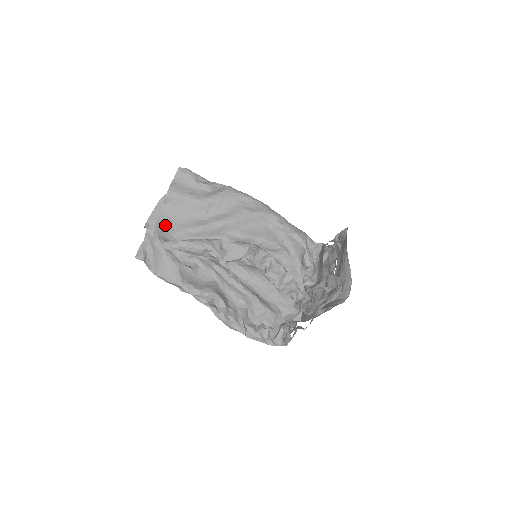
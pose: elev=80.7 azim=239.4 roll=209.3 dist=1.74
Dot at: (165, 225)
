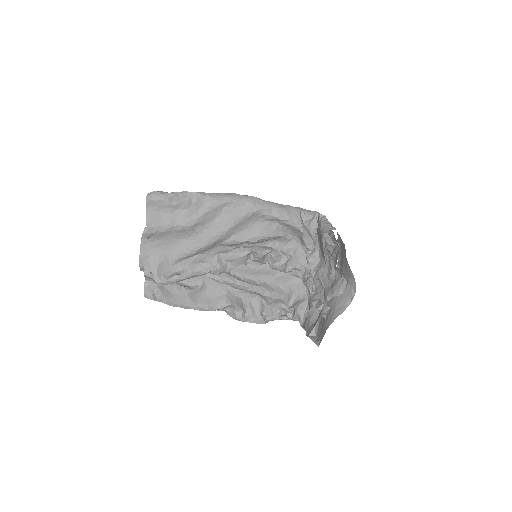
Dot at: (158, 259)
